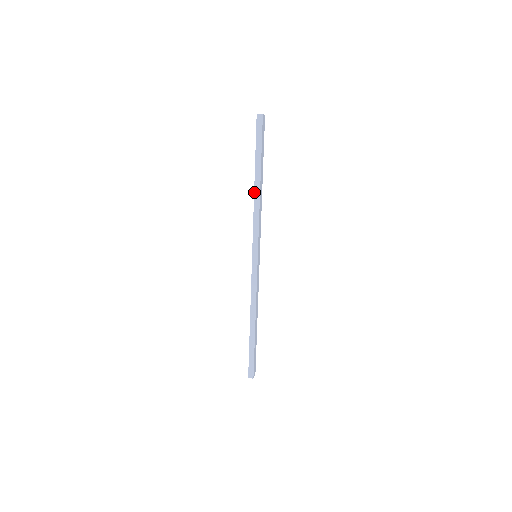
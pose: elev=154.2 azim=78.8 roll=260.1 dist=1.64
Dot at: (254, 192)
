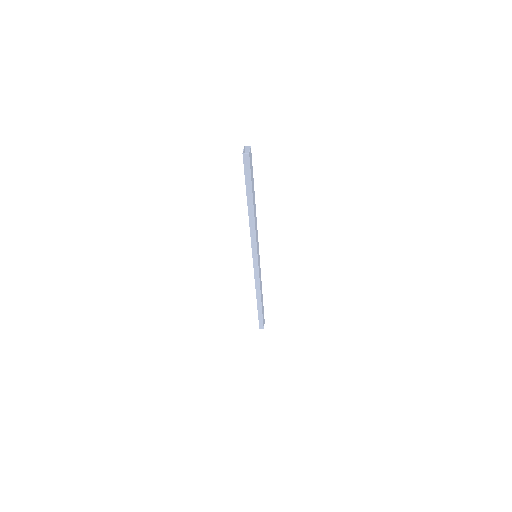
Dot at: (248, 215)
